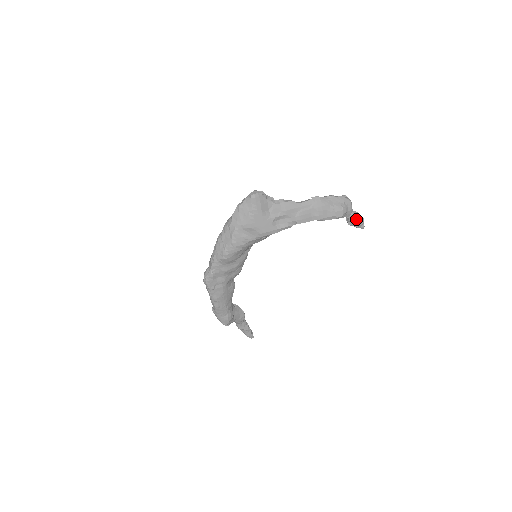
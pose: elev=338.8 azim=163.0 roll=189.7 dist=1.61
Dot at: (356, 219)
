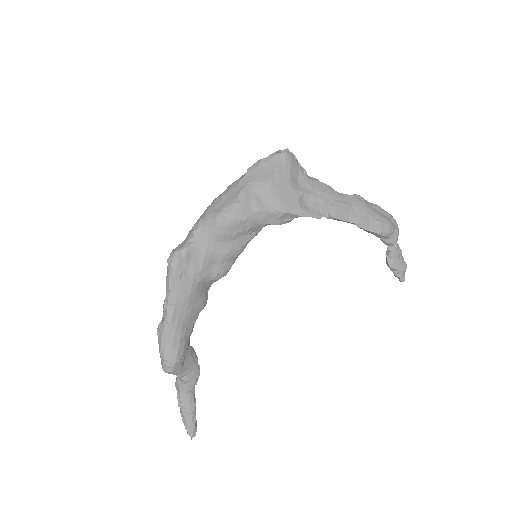
Dot at: (398, 258)
